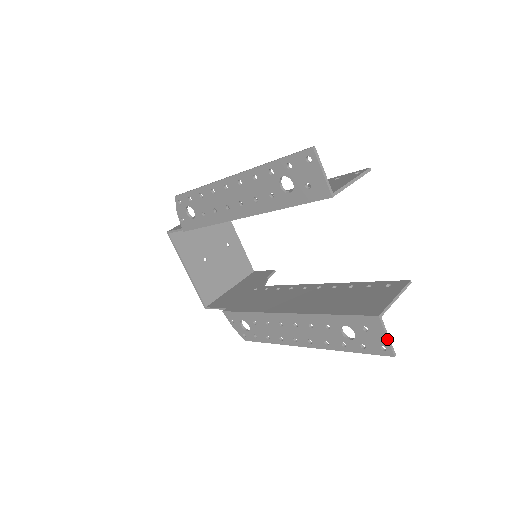
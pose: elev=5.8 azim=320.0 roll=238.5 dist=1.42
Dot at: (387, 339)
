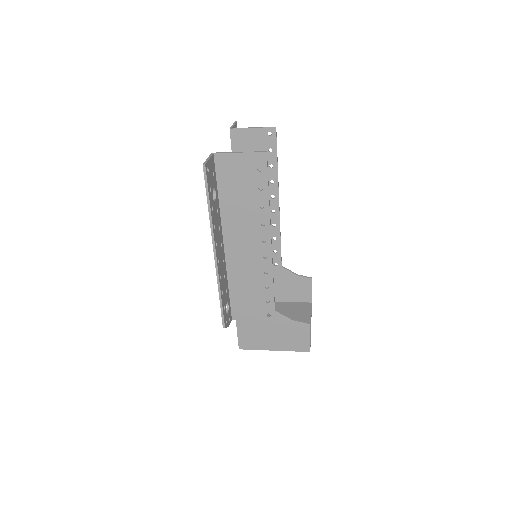
Dot at: (207, 160)
